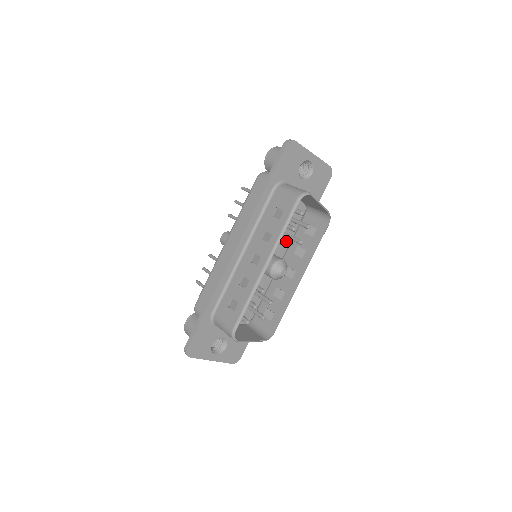
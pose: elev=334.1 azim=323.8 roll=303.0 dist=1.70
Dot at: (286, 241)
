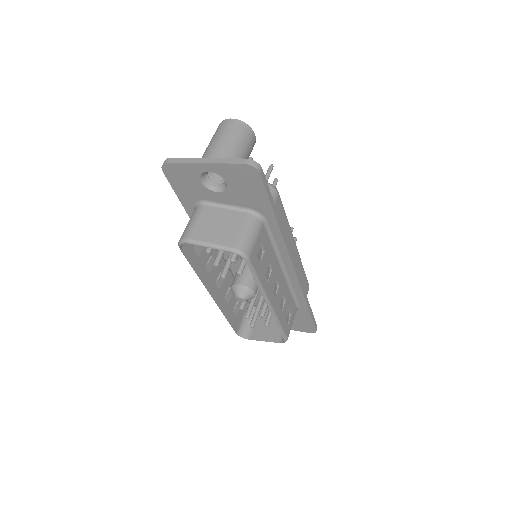
Dot at: occluded
